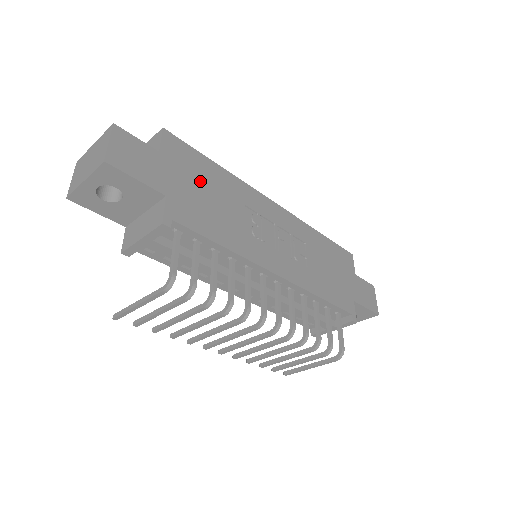
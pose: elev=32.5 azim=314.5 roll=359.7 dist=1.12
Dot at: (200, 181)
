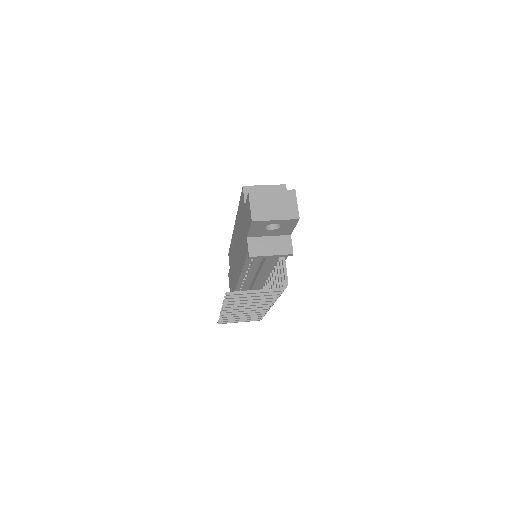
Dot at: occluded
